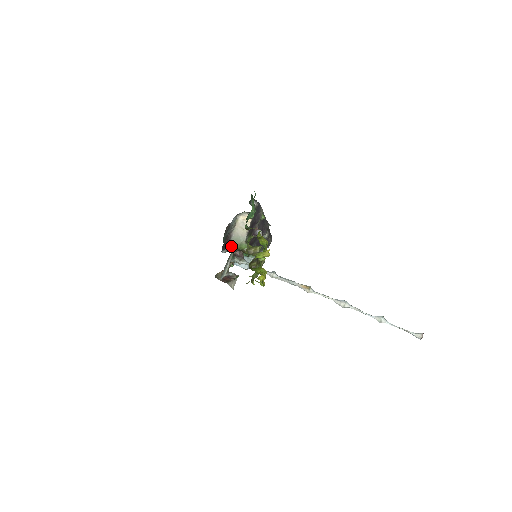
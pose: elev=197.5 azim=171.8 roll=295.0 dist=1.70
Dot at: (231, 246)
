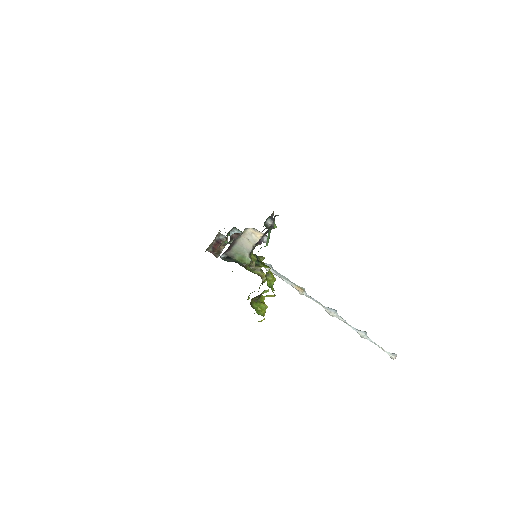
Dot at: (232, 253)
